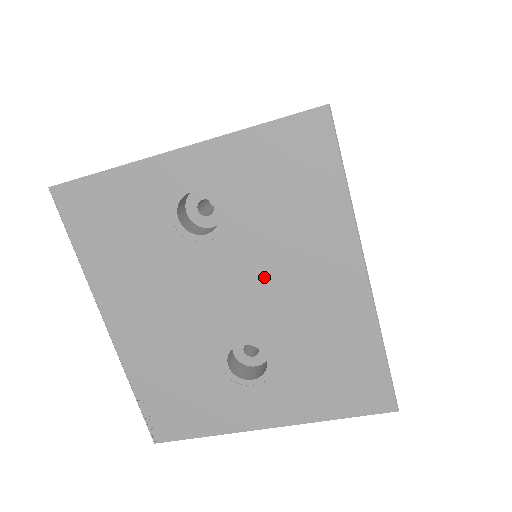
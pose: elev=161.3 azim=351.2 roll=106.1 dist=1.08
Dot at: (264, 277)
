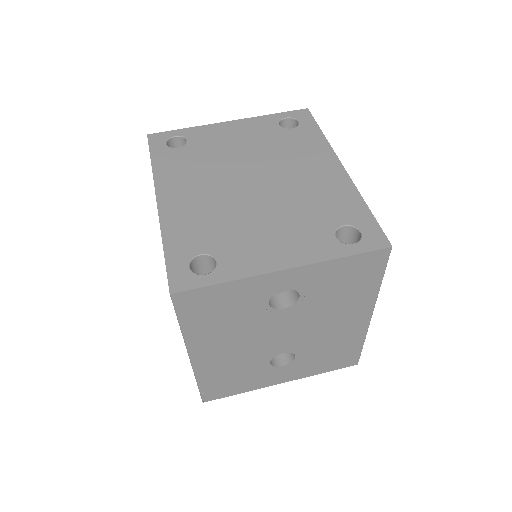
Dot at: (312, 324)
